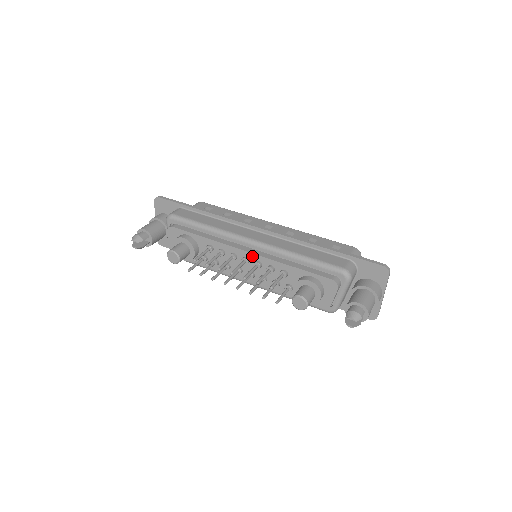
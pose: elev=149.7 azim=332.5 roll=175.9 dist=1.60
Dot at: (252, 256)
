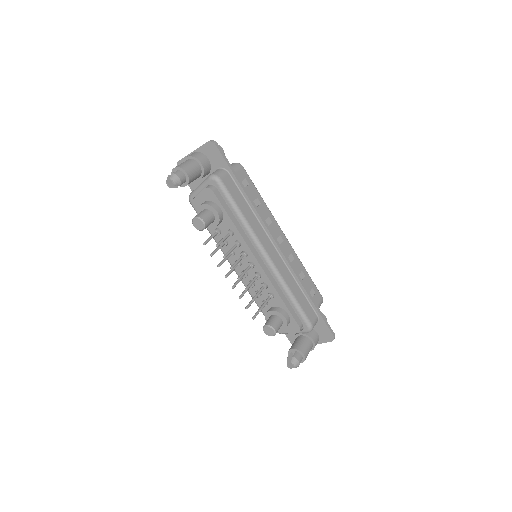
Dot at: (259, 268)
